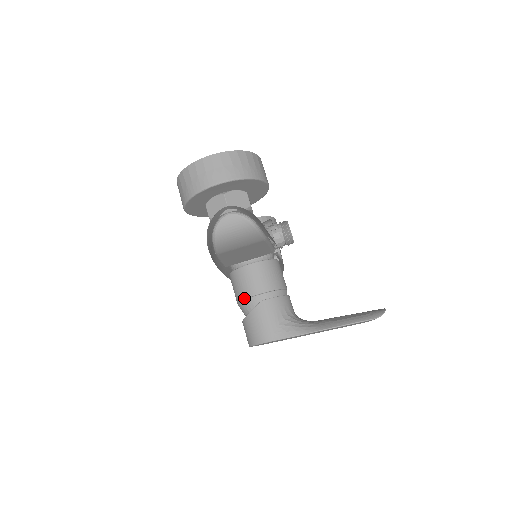
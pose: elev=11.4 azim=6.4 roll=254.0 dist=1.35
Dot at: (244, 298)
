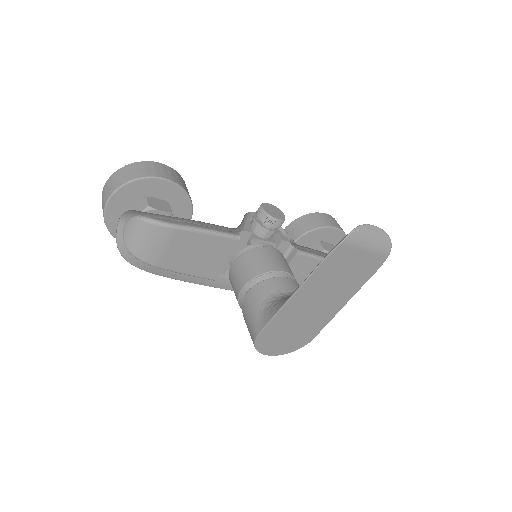
Dot at: (238, 303)
